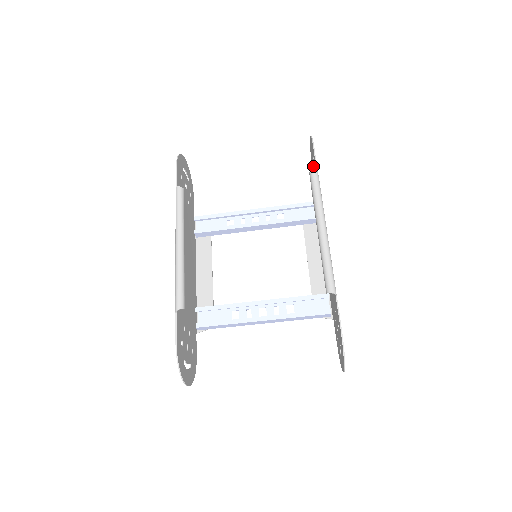
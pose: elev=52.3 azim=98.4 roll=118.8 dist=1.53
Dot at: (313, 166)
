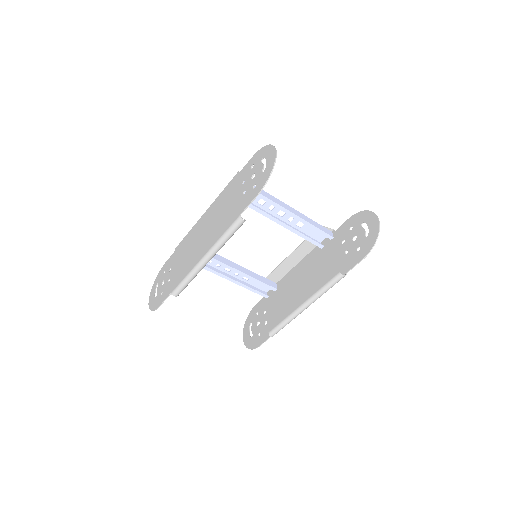
Dot at: (357, 236)
